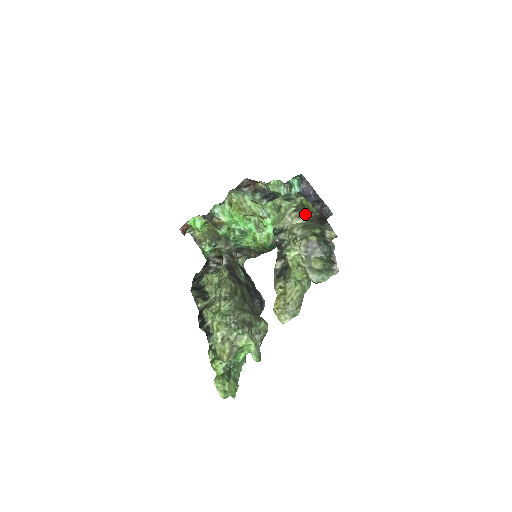
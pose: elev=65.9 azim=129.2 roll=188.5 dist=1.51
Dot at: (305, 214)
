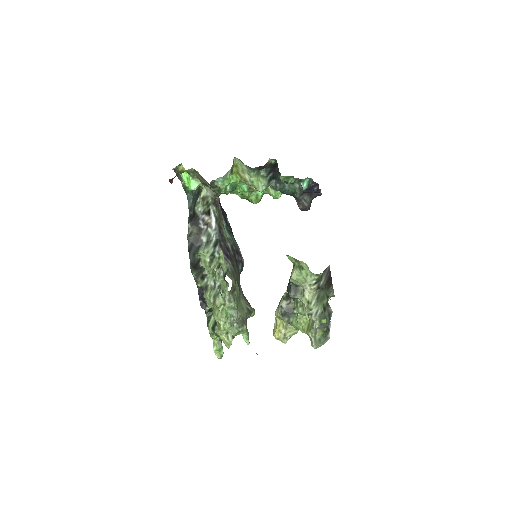
Dot at: (321, 286)
